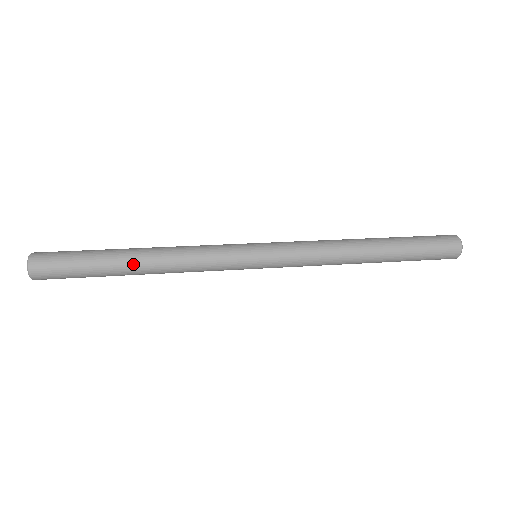
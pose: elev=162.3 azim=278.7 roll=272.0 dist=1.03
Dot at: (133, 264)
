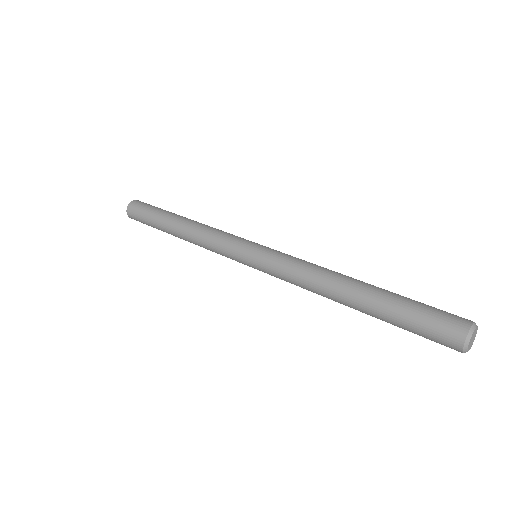
Dot at: (173, 233)
